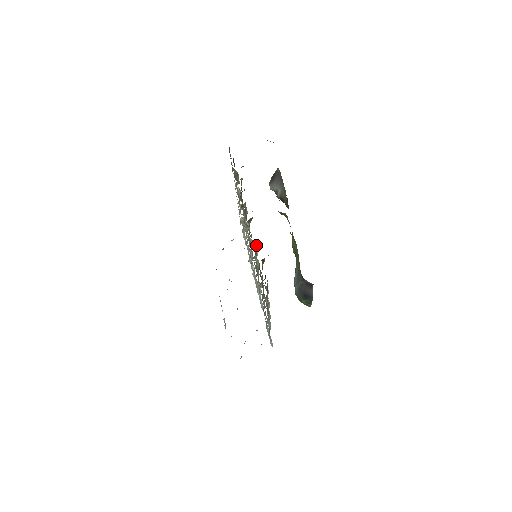
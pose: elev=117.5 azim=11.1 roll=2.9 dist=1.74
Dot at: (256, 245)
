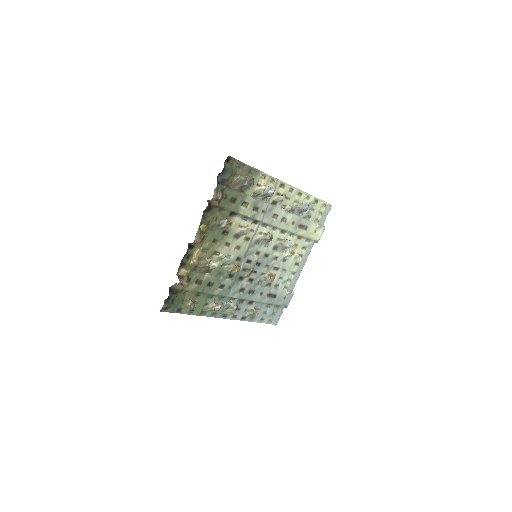
Dot at: (207, 262)
